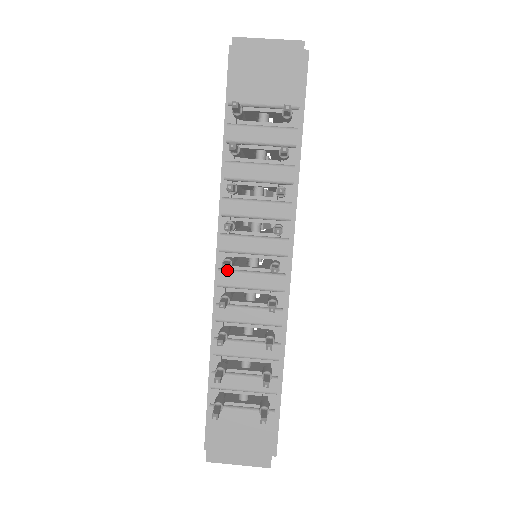
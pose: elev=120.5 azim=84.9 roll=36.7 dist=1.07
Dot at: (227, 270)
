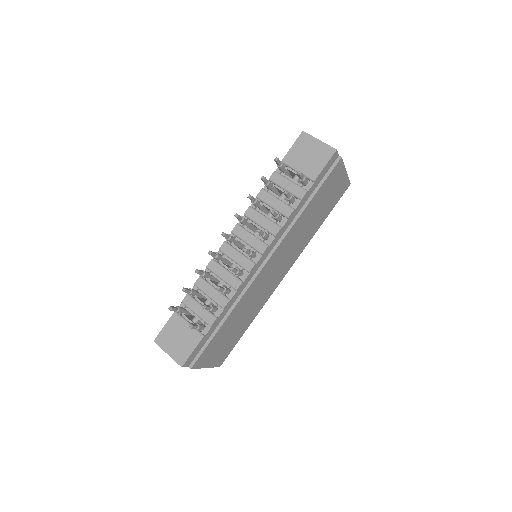
Dot at: (229, 244)
